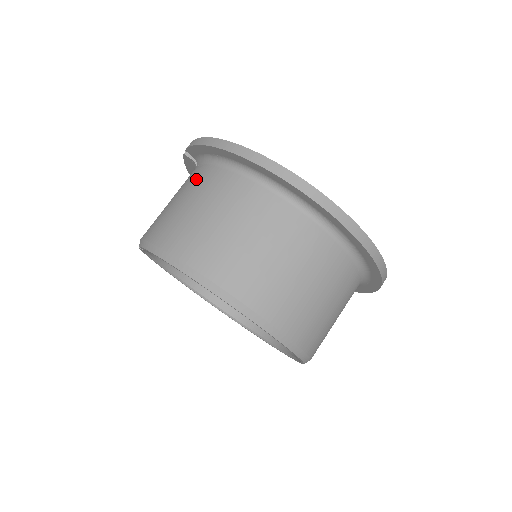
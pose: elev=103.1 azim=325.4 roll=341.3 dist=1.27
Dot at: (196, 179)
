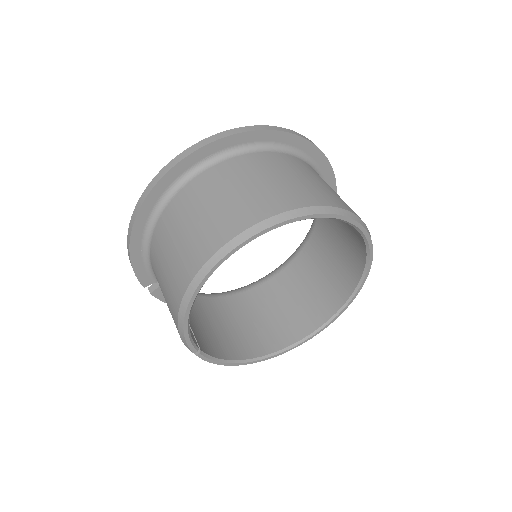
Dot at: occluded
